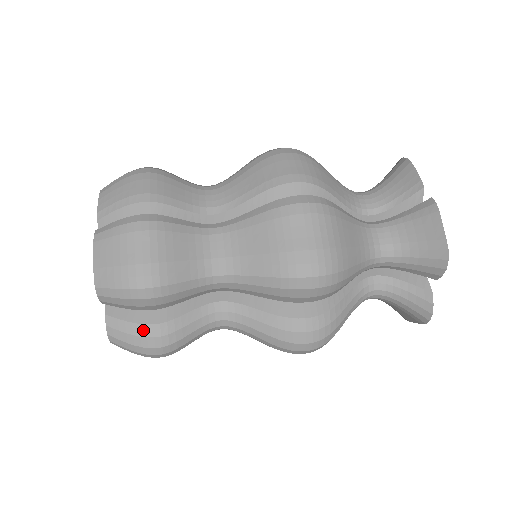
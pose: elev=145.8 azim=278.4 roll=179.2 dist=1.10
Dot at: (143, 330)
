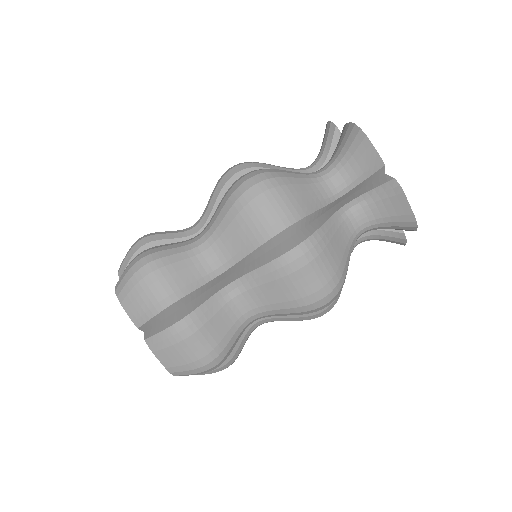
Dot at: occluded
